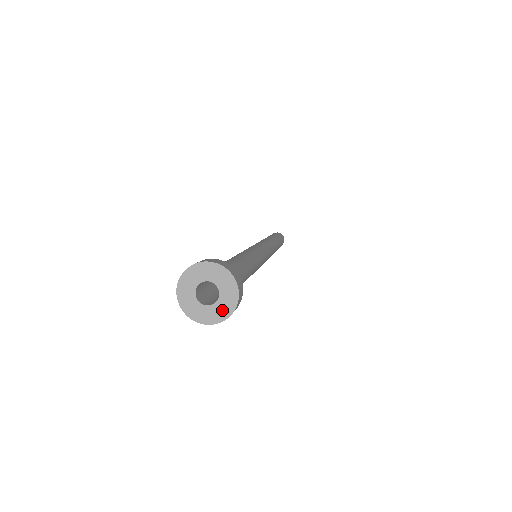
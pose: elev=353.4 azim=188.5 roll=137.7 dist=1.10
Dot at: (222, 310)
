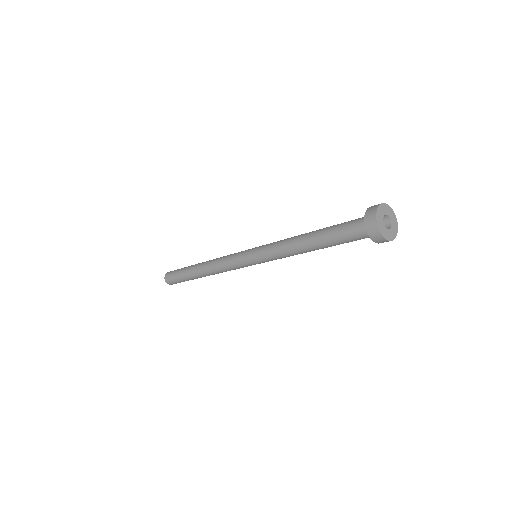
Dot at: (395, 228)
